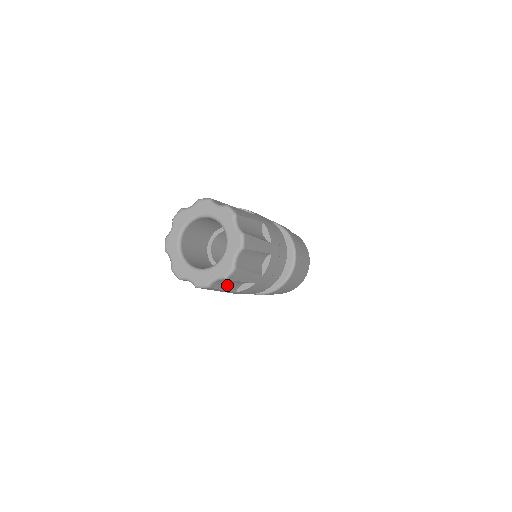
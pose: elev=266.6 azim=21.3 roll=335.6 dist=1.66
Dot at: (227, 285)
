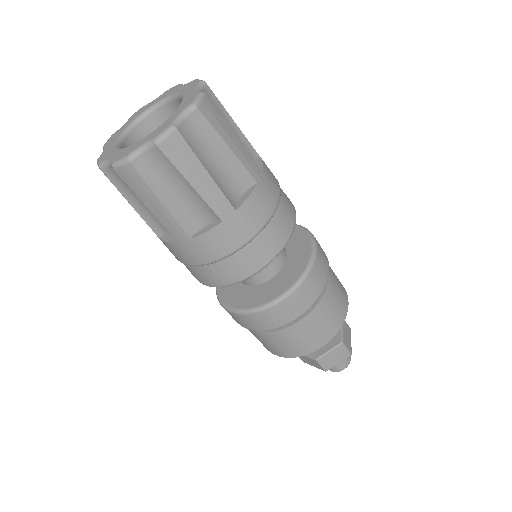
Dot at: (171, 198)
